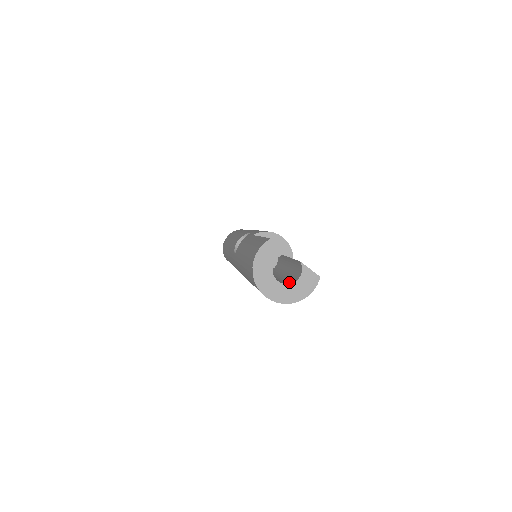
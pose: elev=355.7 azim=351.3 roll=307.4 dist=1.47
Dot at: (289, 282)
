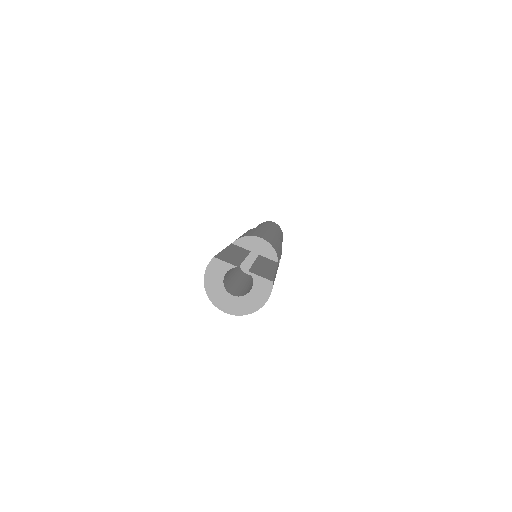
Dot at: (246, 293)
